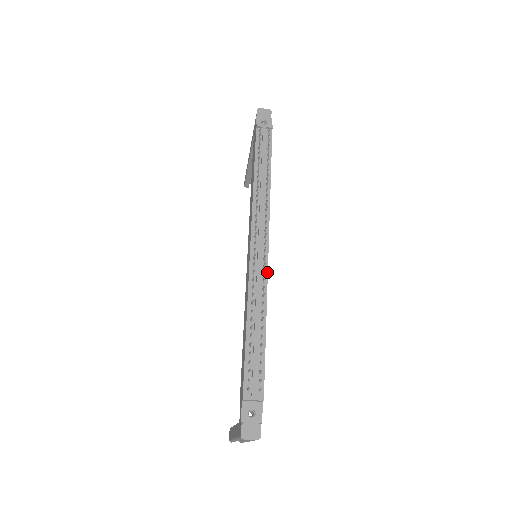
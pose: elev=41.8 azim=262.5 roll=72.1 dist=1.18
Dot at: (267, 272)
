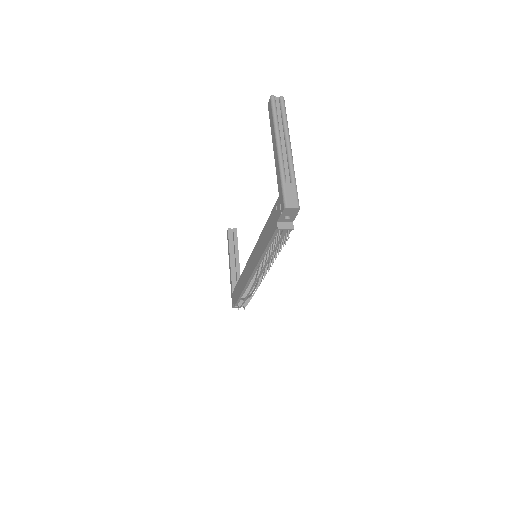
Dot at: occluded
